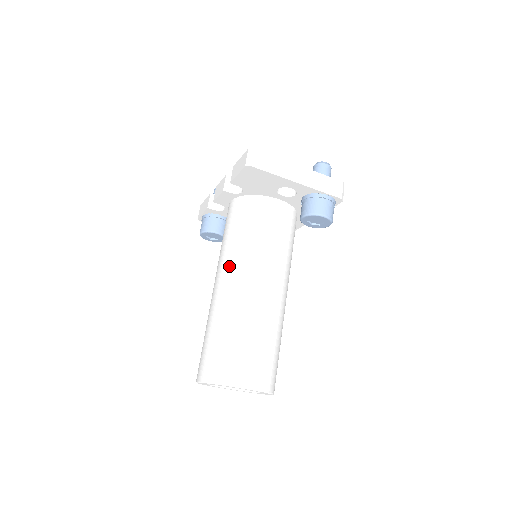
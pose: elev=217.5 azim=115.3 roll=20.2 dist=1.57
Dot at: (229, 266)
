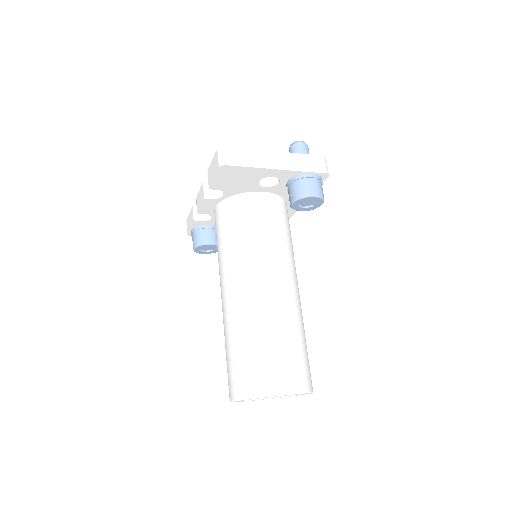
Dot at: (231, 274)
